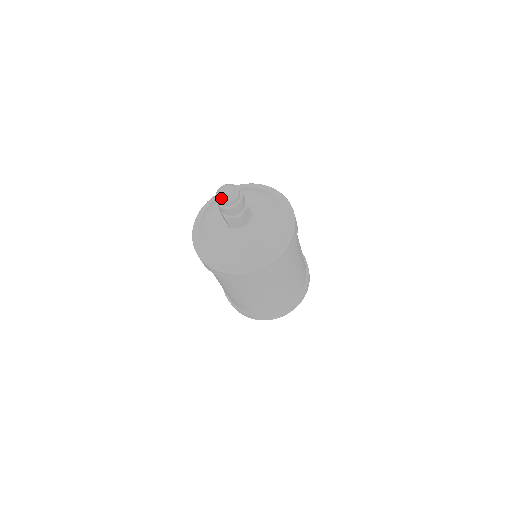
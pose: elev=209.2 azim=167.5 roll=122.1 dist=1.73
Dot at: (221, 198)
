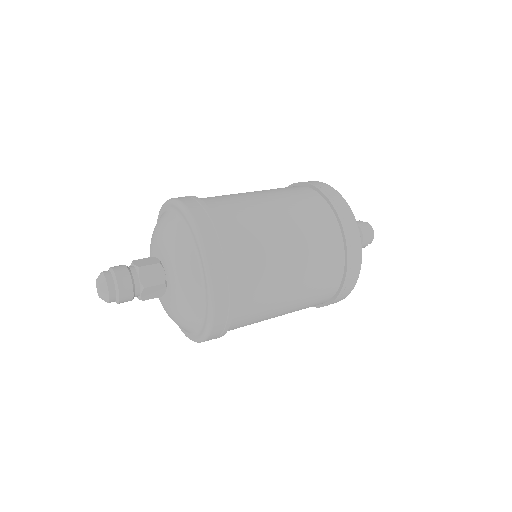
Dot at: occluded
